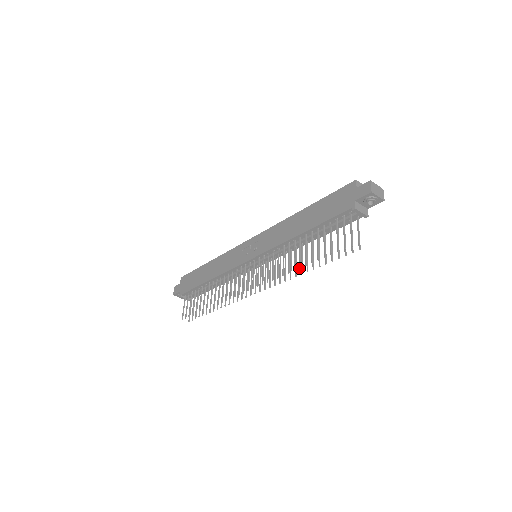
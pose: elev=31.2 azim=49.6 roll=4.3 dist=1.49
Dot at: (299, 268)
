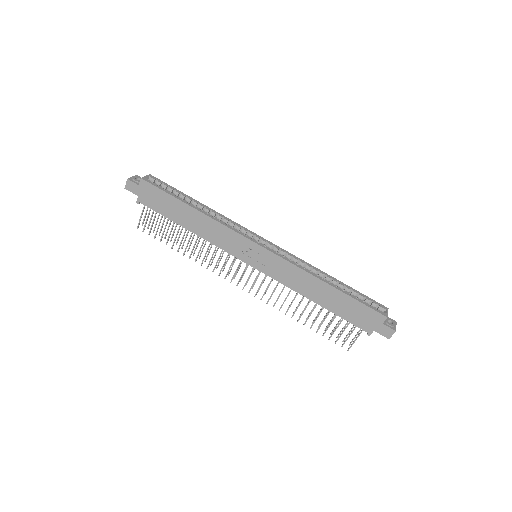
Dot at: (297, 321)
